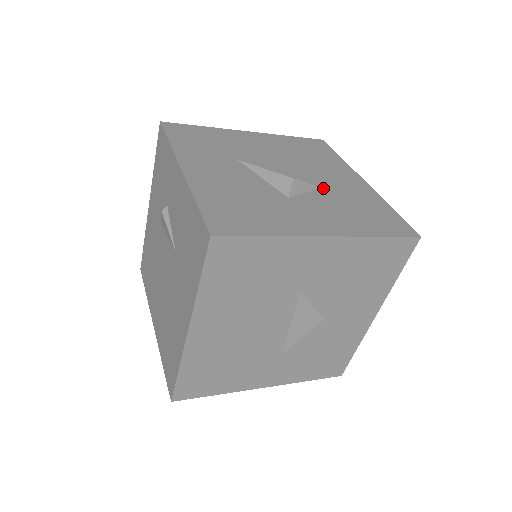
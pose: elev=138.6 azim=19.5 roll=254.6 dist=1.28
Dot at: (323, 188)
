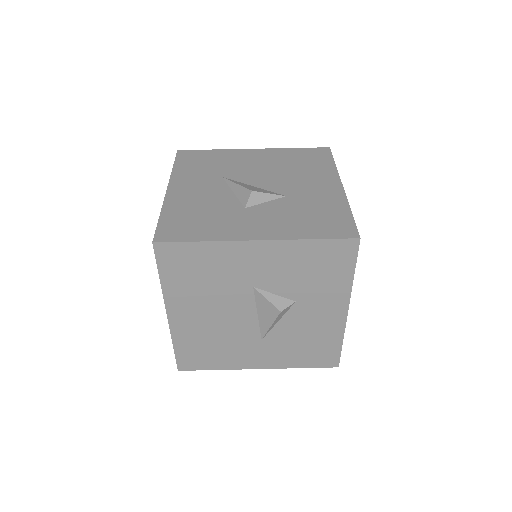
Dot at: (288, 196)
